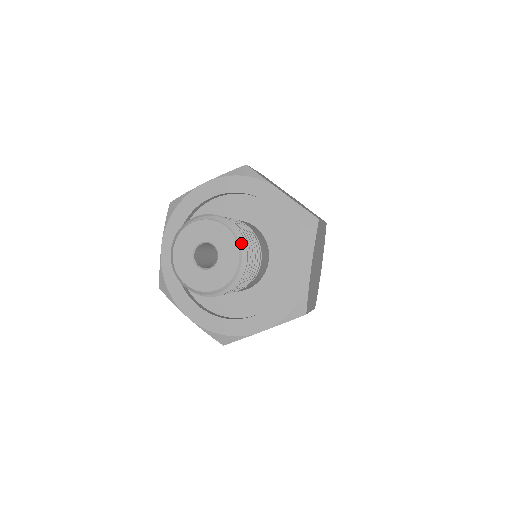
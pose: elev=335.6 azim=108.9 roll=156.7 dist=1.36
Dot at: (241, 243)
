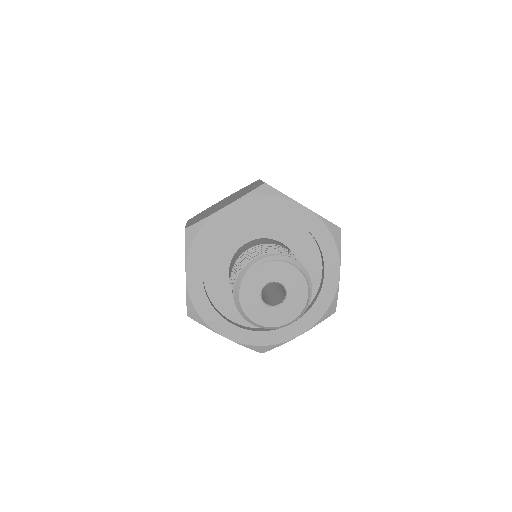
Dot at: (306, 277)
